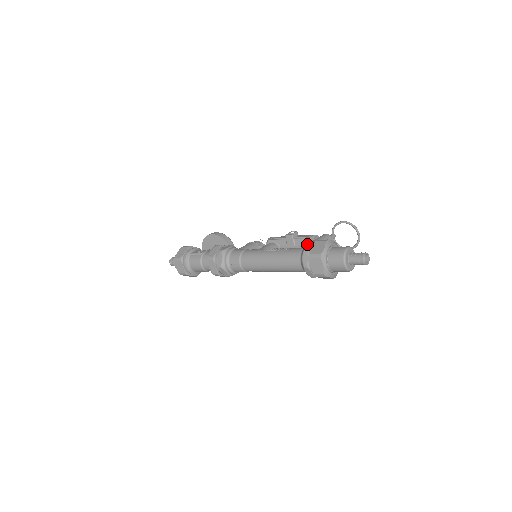
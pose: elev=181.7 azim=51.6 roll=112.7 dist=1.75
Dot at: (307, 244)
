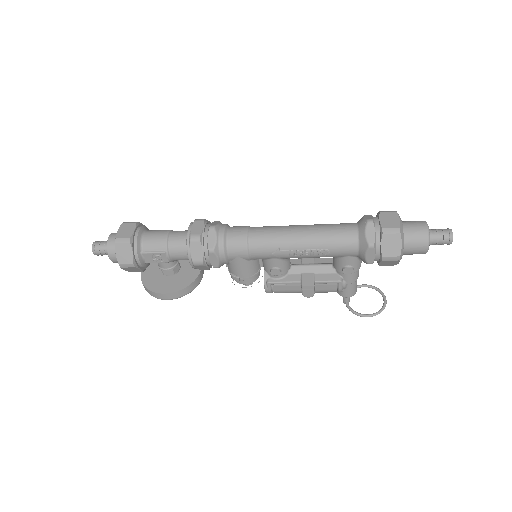
Dot at: occluded
